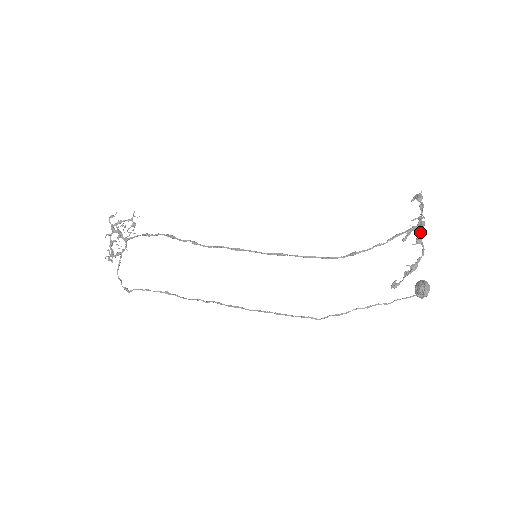
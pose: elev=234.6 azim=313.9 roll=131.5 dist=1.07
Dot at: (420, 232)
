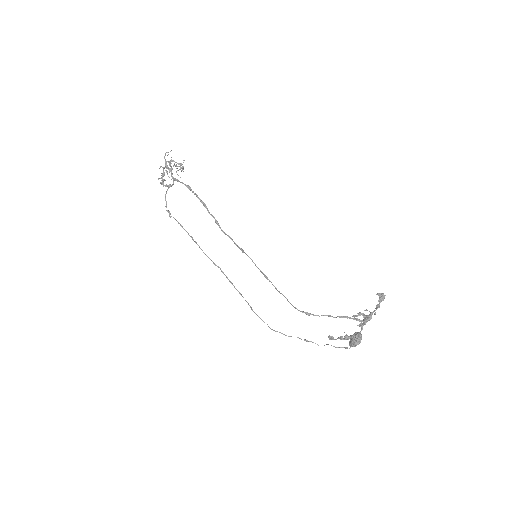
Dot at: (364, 323)
